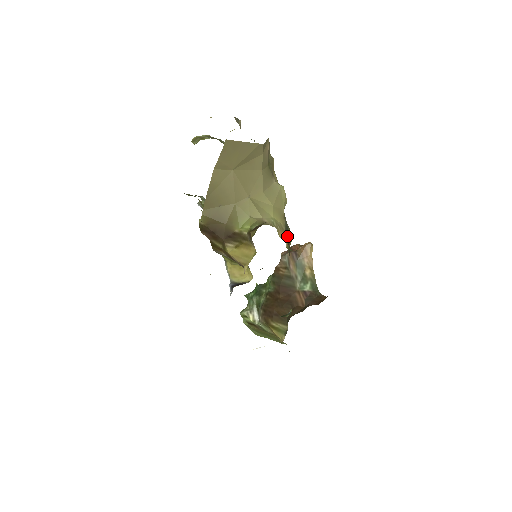
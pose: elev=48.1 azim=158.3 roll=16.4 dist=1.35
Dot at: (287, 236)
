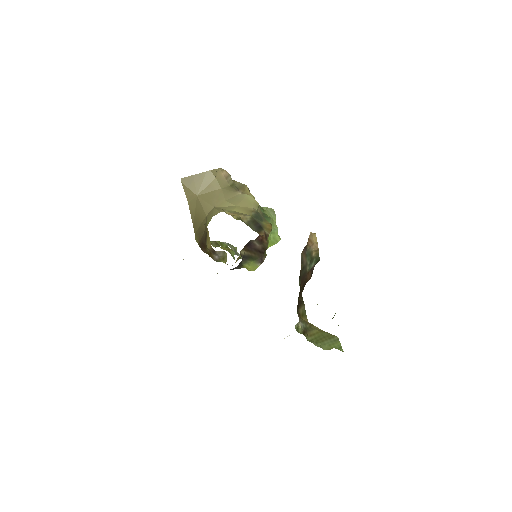
Dot at: (258, 223)
